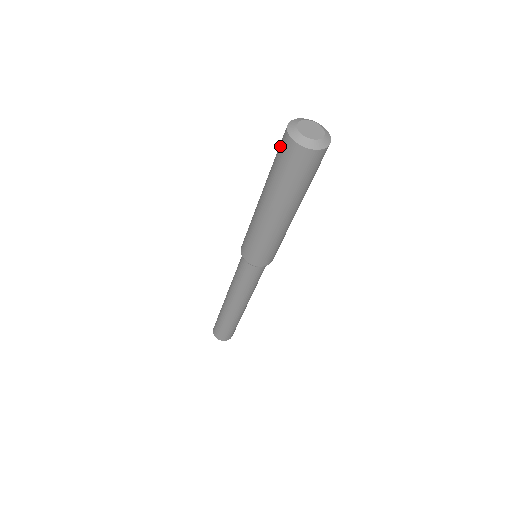
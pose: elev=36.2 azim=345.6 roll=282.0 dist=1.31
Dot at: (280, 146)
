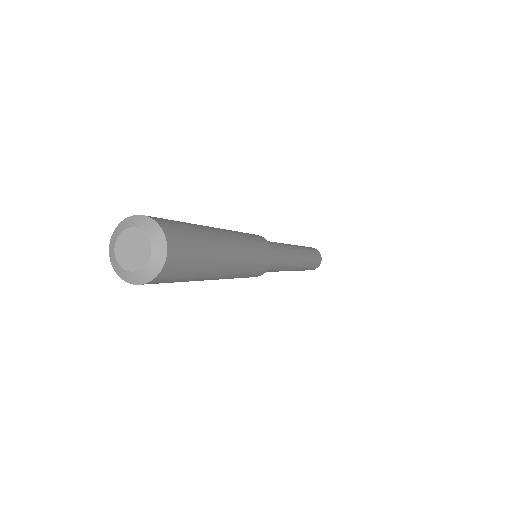
Dot at: occluded
